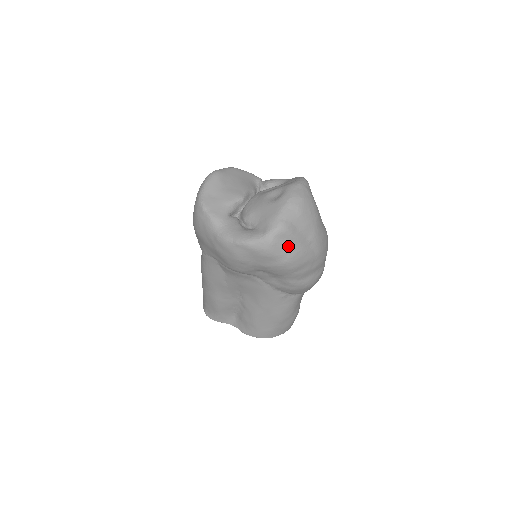
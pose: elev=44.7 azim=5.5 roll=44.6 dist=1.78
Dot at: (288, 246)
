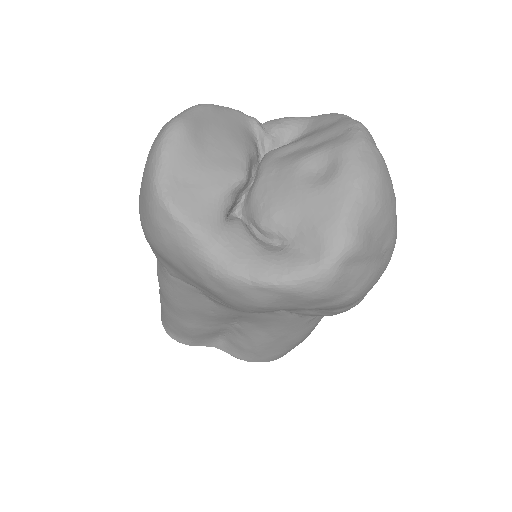
Dot at: (358, 273)
